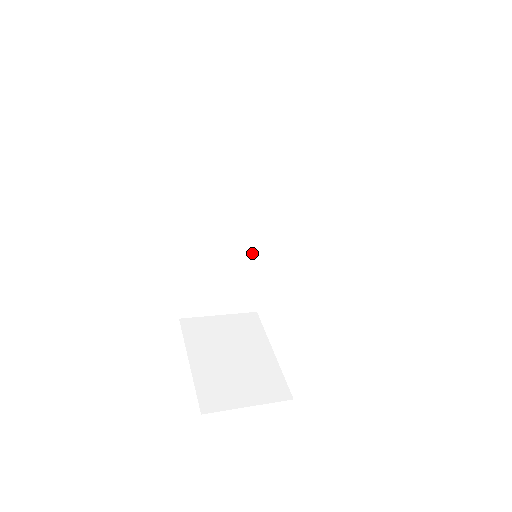
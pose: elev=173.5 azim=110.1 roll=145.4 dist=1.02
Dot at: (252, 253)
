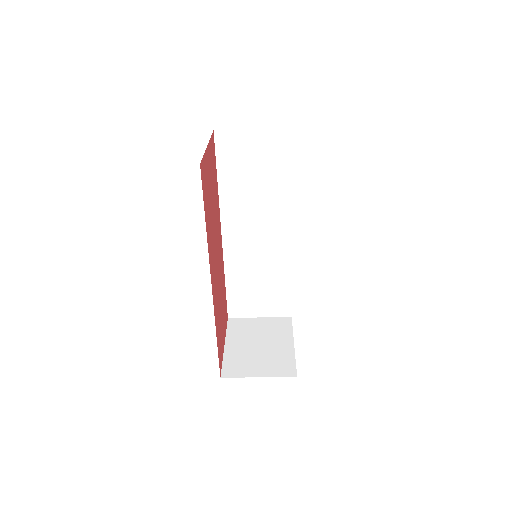
Dot at: (275, 264)
